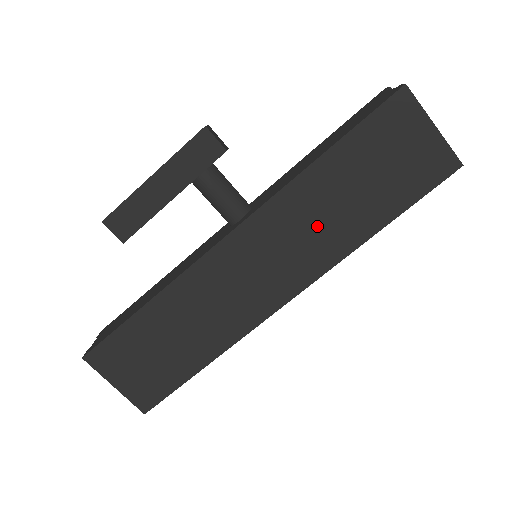
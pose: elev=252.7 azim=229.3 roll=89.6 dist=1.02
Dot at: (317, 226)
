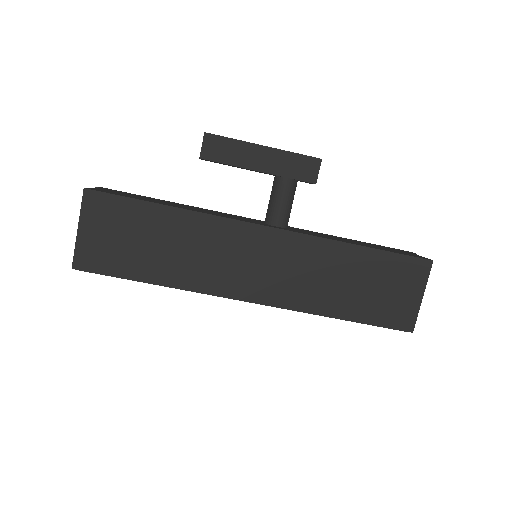
Dot at: (314, 278)
